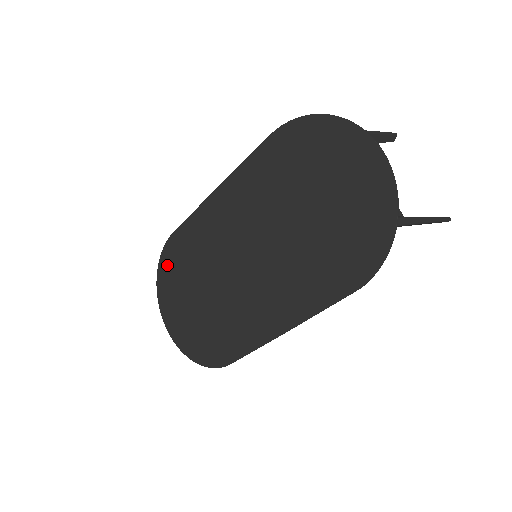
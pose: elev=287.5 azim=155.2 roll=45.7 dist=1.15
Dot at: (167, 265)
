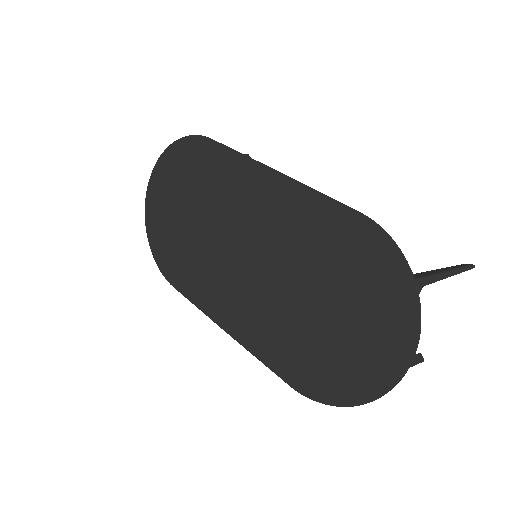
Dot at: (183, 154)
